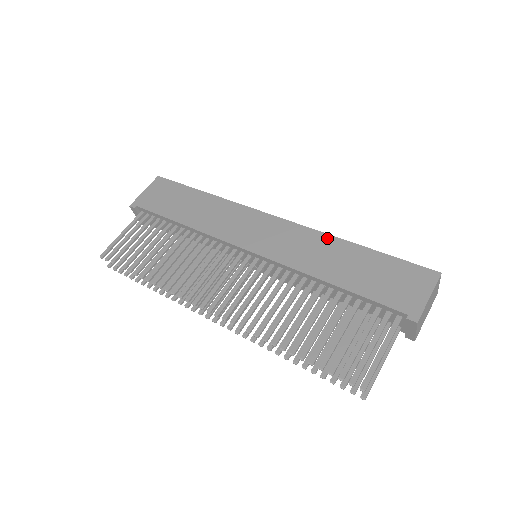
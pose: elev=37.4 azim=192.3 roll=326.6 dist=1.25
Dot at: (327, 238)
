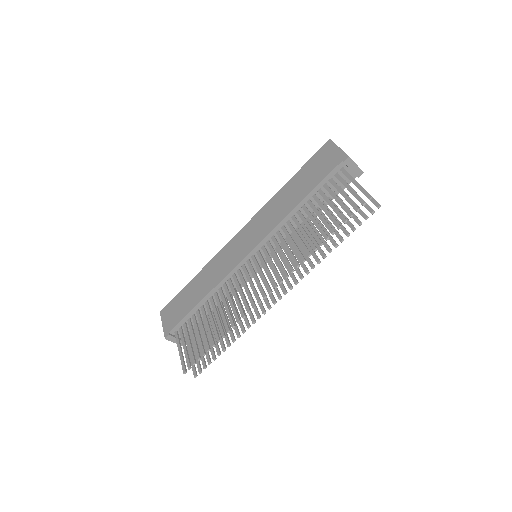
Dot at: (272, 201)
